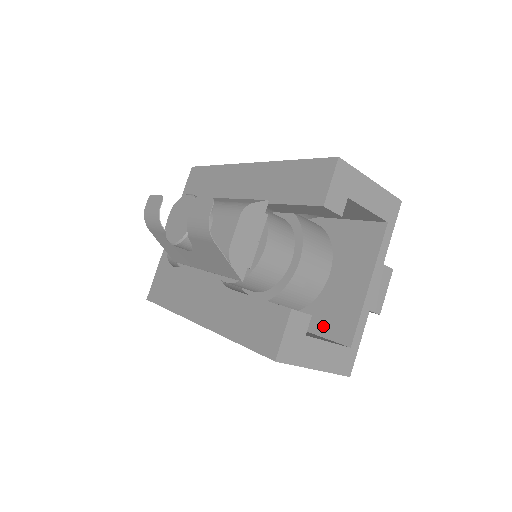
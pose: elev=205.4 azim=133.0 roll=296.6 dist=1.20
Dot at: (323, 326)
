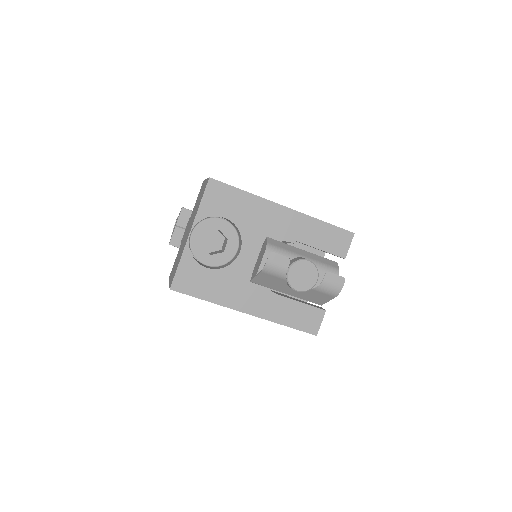
Dot at: occluded
